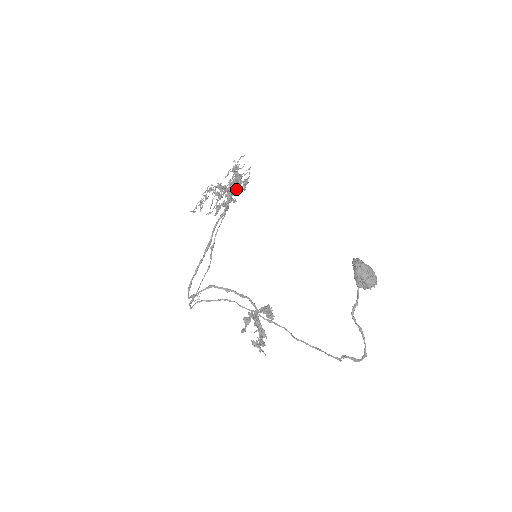
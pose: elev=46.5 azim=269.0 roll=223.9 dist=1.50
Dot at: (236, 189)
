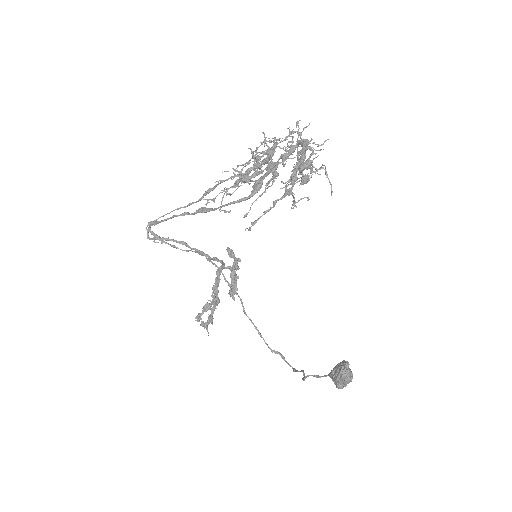
Dot at: (288, 136)
